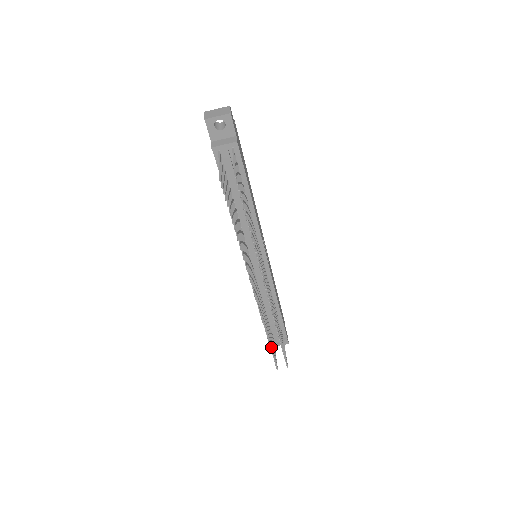
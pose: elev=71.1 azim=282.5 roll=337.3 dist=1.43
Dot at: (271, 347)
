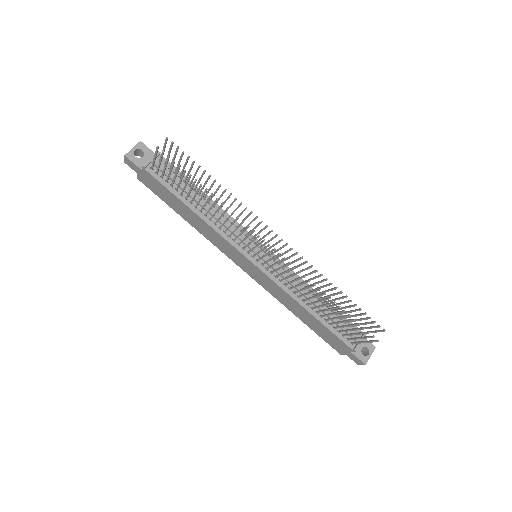
Dot at: (346, 315)
